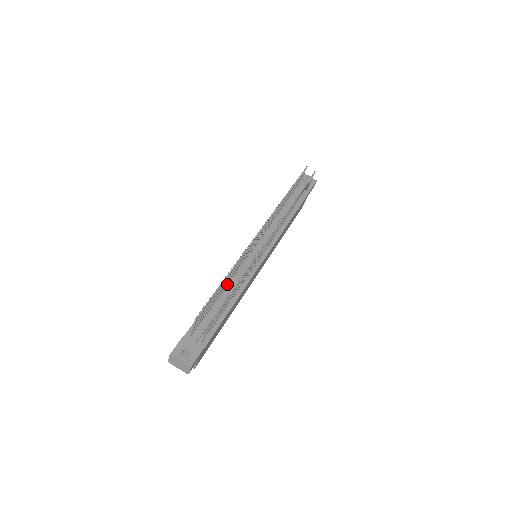
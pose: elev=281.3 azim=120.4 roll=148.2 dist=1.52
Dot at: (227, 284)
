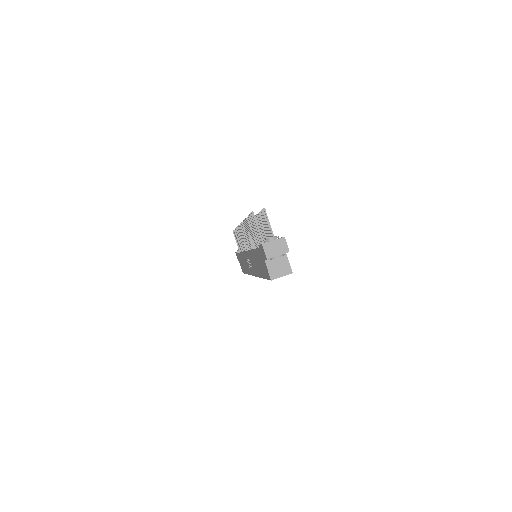
Dot at: (254, 247)
